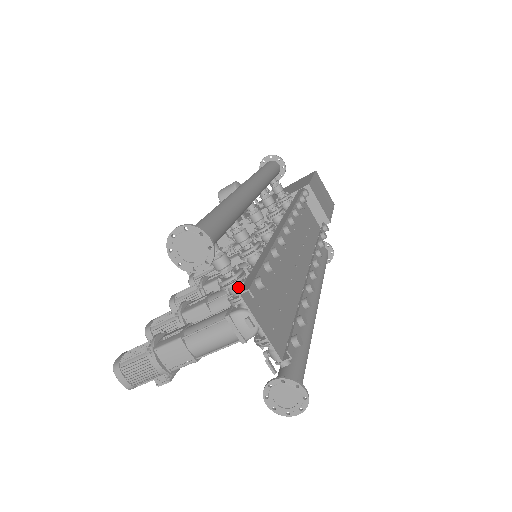
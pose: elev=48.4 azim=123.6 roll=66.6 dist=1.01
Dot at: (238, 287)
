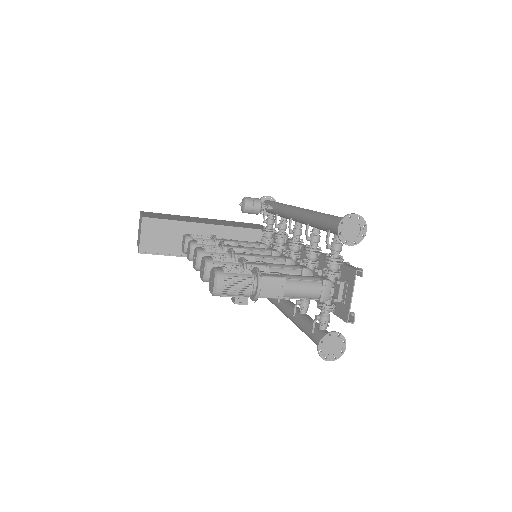
Dot at: (338, 267)
